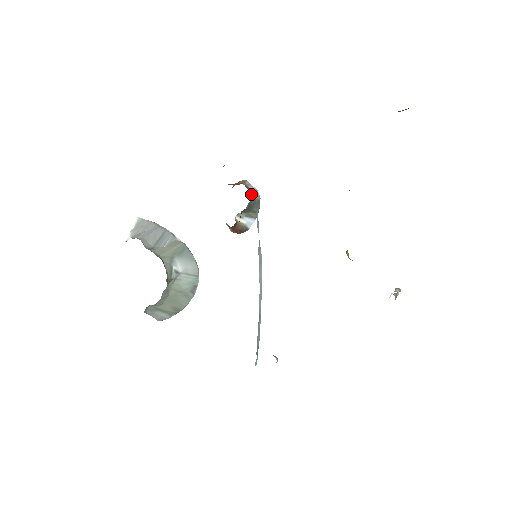
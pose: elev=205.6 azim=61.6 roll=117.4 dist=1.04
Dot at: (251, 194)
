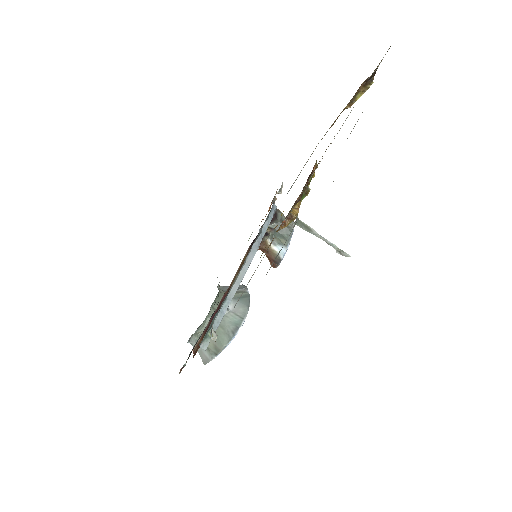
Dot at: occluded
